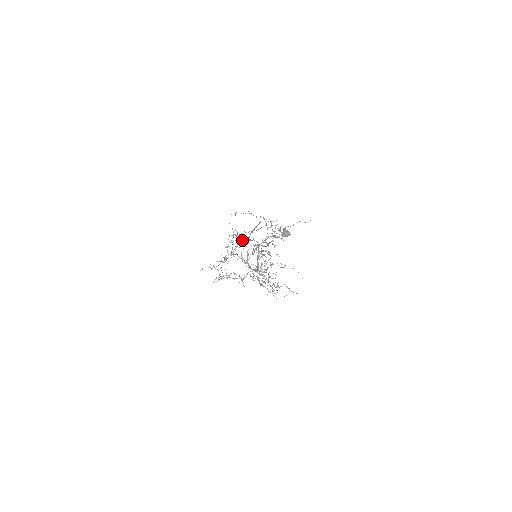
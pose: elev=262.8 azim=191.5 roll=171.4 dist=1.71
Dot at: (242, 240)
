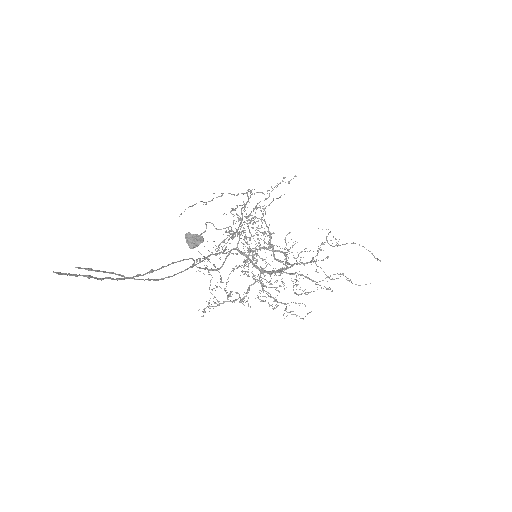
Dot at: (222, 241)
